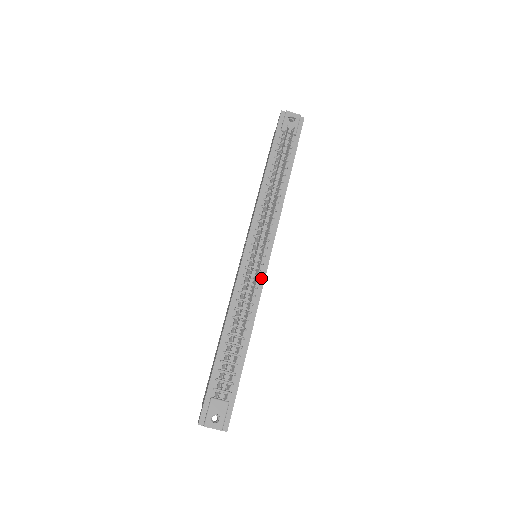
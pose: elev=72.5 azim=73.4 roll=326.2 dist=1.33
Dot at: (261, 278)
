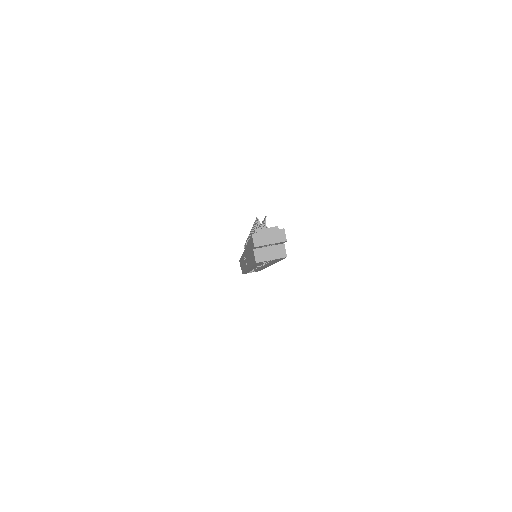
Dot at: occluded
